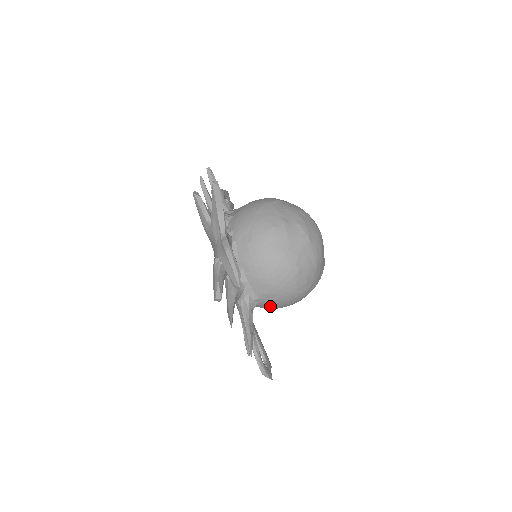
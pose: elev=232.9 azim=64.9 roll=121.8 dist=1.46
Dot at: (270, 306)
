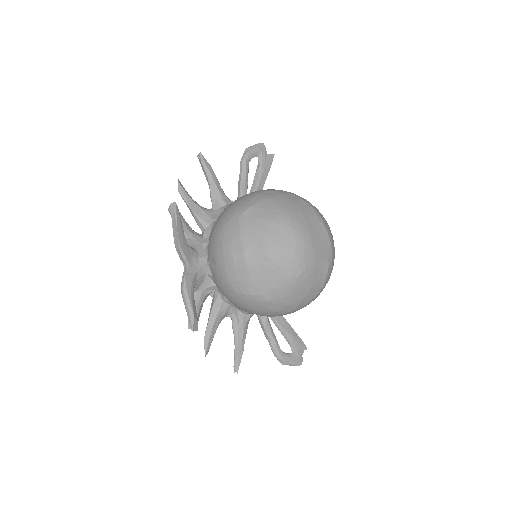
Dot at: occluded
